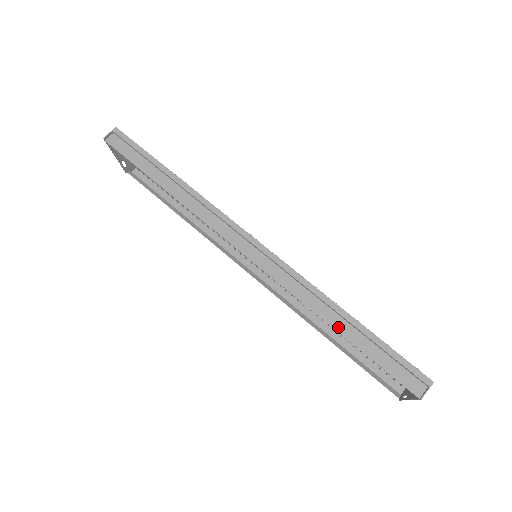
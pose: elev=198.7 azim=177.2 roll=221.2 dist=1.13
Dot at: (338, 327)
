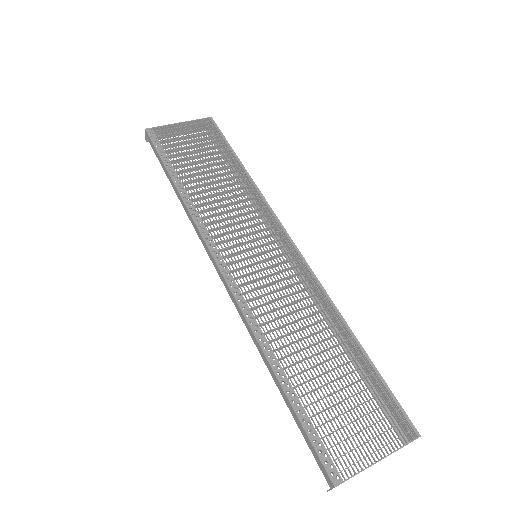
Dot at: (274, 379)
